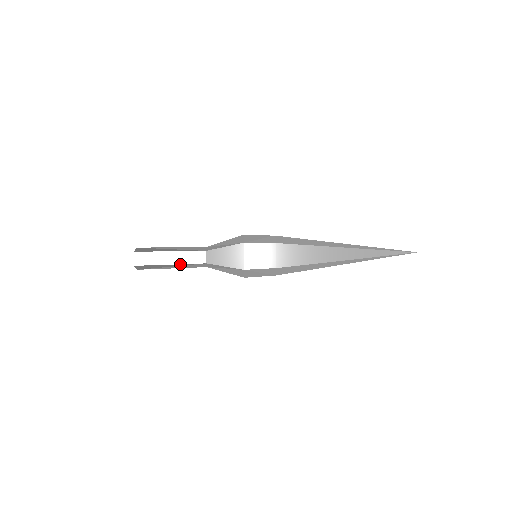
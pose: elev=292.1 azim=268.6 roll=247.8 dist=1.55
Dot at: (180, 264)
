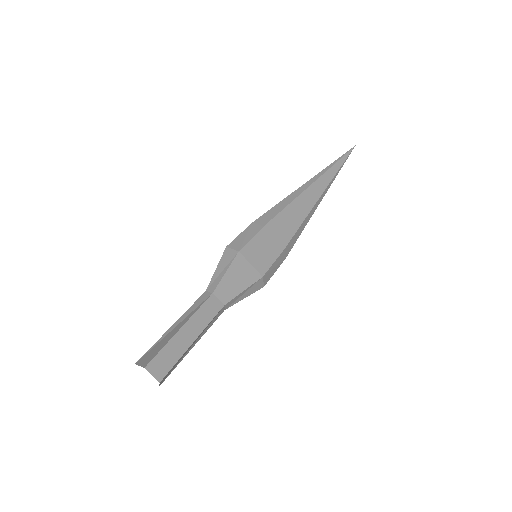
Dot at: (202, 331)
